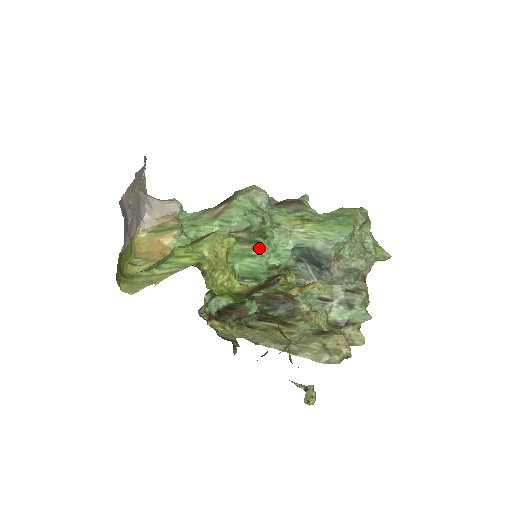
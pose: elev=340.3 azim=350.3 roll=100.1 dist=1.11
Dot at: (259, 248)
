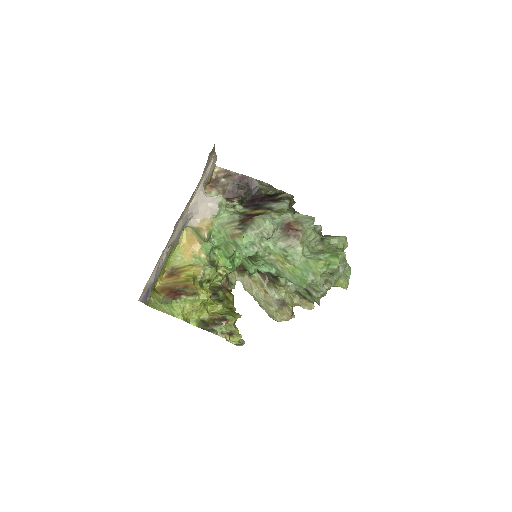
Dot at: (252, 263)
